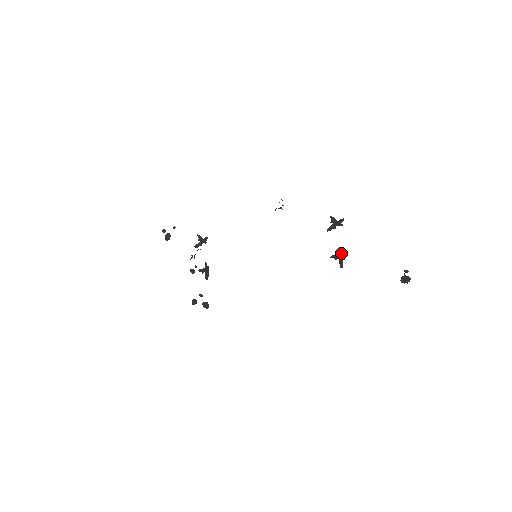
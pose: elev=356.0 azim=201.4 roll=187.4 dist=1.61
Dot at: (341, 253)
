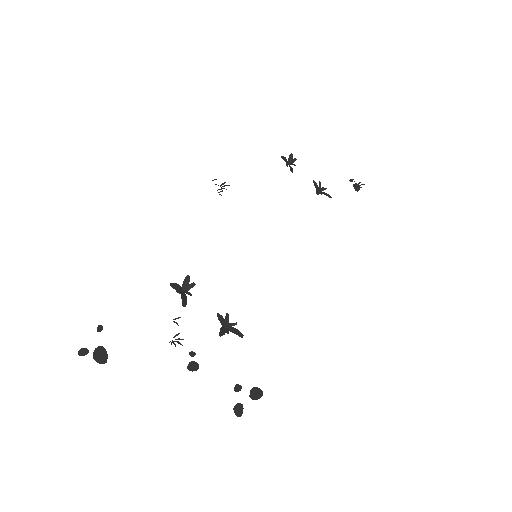
Dot at: occluded
